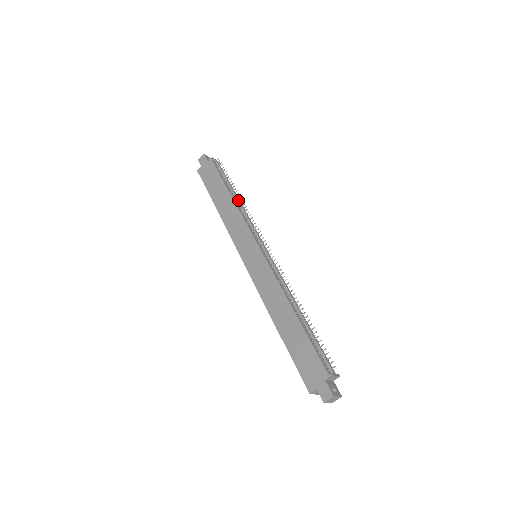
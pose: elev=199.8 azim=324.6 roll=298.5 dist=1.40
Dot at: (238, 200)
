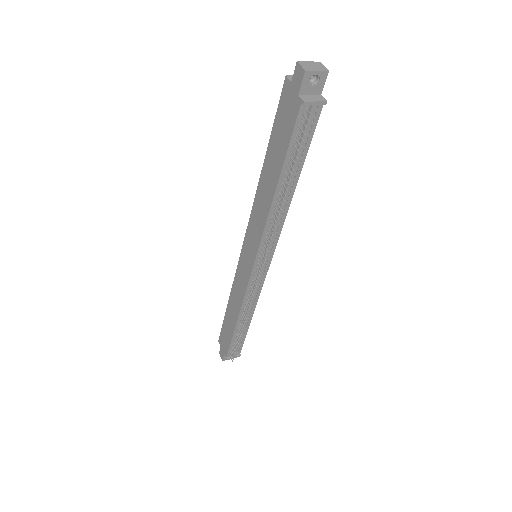
Dot at: (282, 199)
